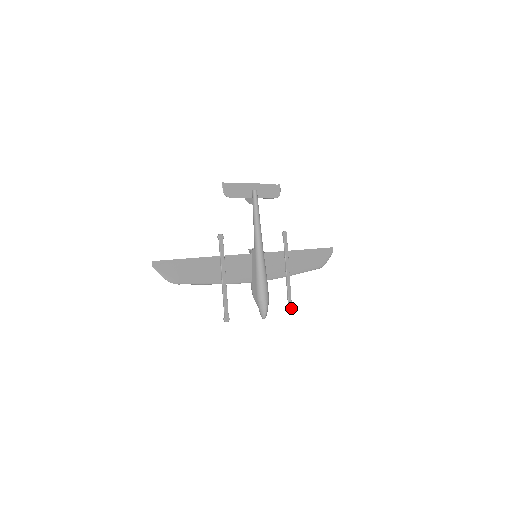
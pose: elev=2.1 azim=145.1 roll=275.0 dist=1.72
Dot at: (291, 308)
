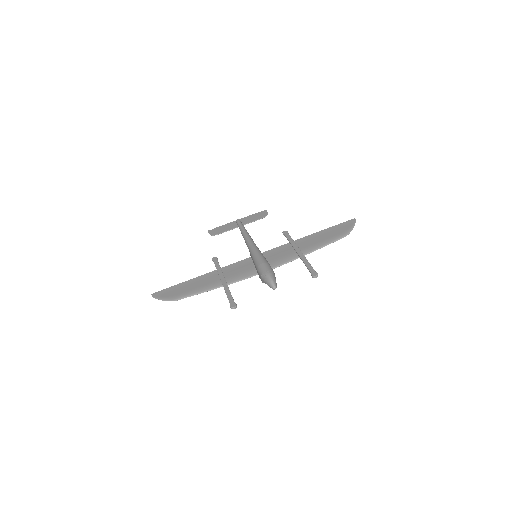
Dot at: (315, 274)
